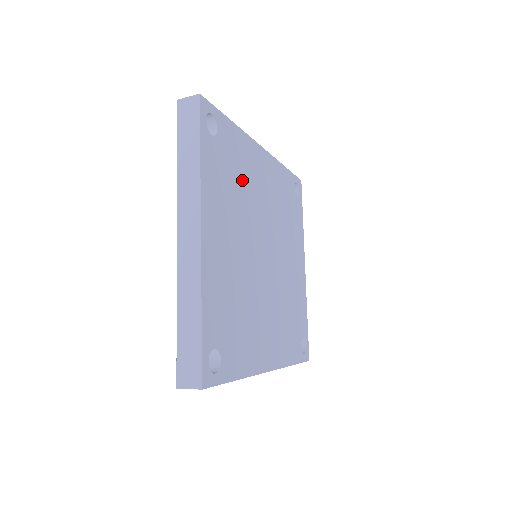
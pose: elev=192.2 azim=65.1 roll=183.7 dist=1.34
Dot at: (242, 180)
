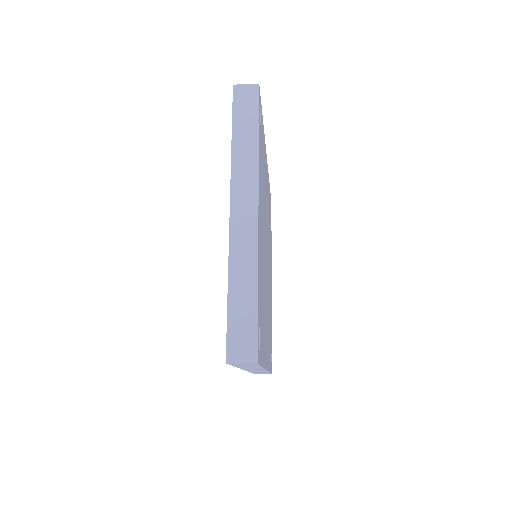
Dot at: occluded
